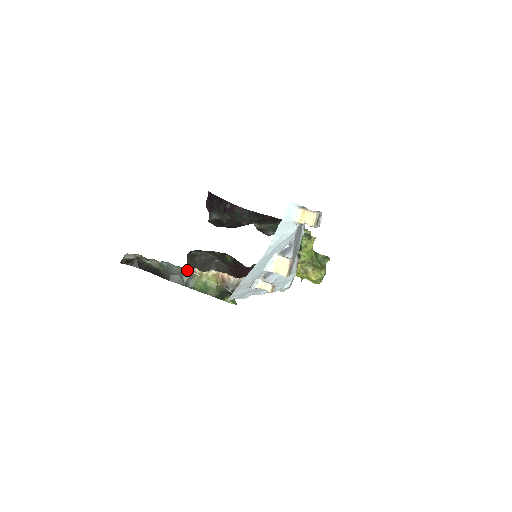
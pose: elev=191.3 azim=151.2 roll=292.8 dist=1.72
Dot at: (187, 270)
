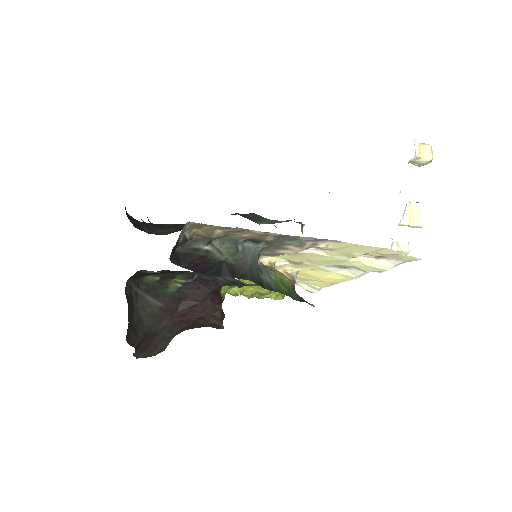
Dot at: occluded
